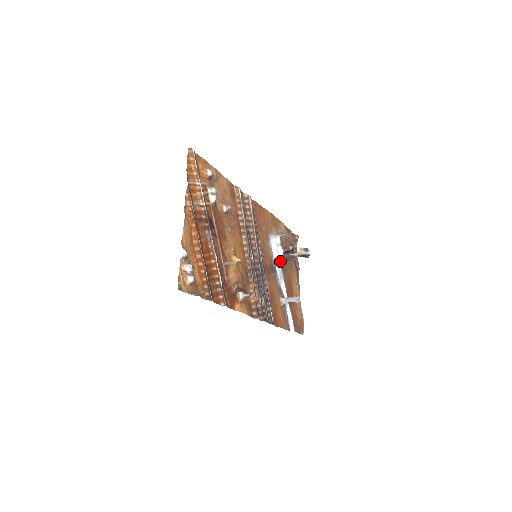
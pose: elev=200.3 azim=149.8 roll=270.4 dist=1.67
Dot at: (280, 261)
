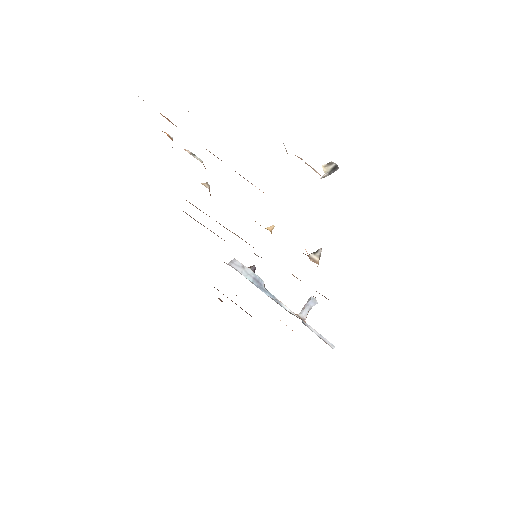
Dot at: (259, 282)
